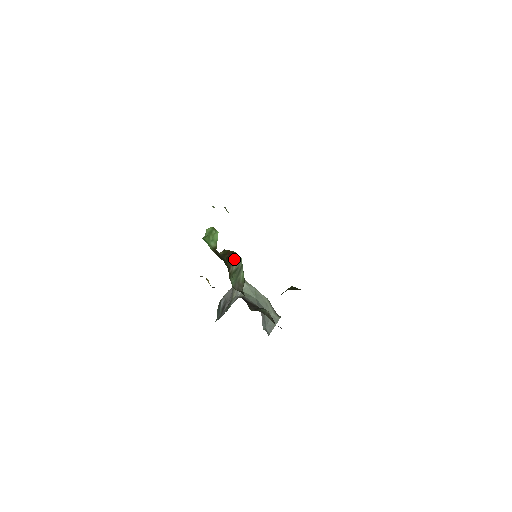
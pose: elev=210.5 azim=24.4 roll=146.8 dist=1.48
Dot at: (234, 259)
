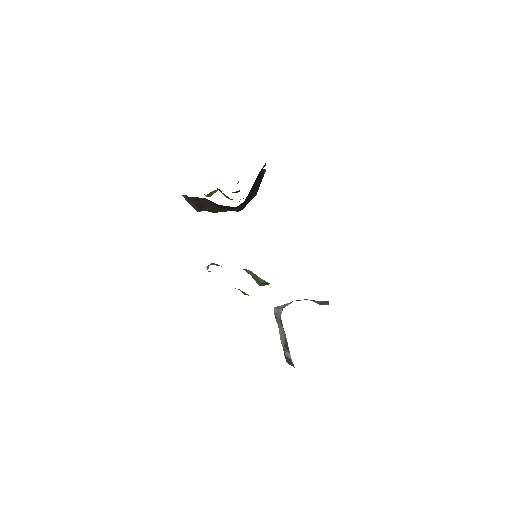
Dot at: (243, 269)
